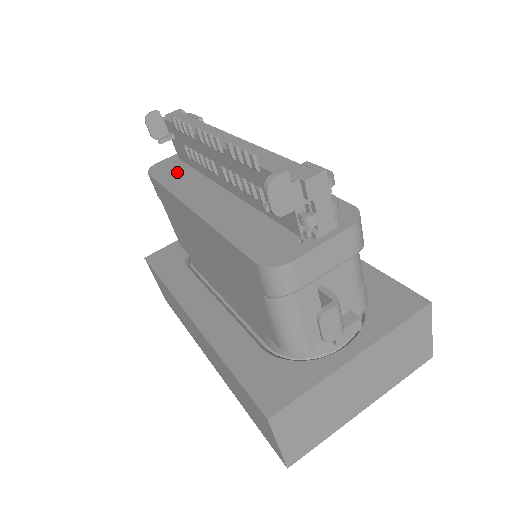
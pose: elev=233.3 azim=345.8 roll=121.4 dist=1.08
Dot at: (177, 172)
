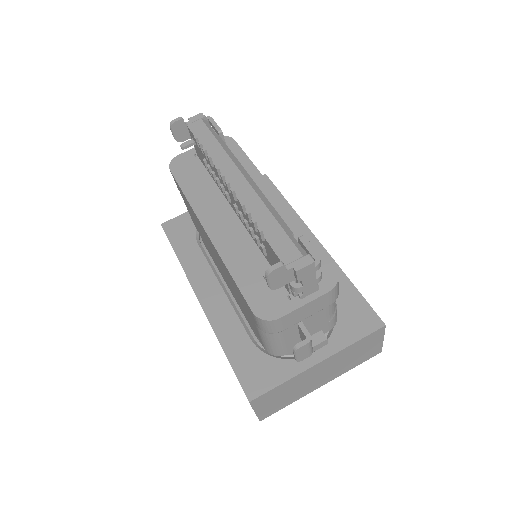
Dot at: (195, 176)
